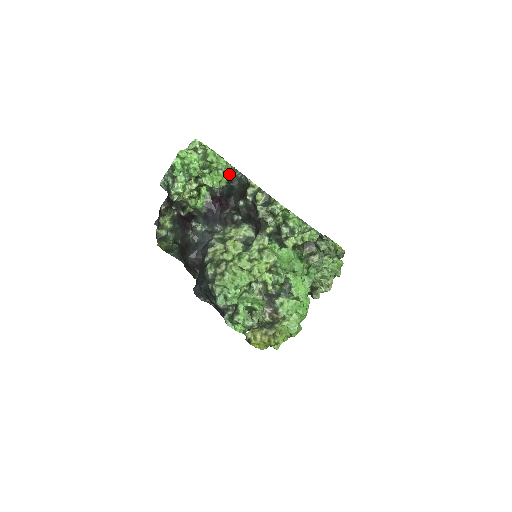
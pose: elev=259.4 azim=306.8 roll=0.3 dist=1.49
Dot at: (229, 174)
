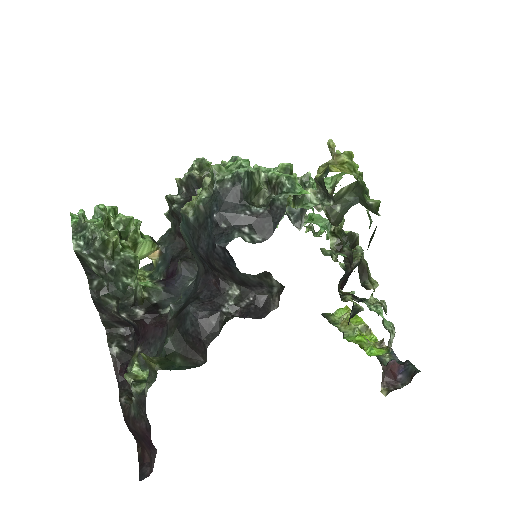
Dot at: occluded
